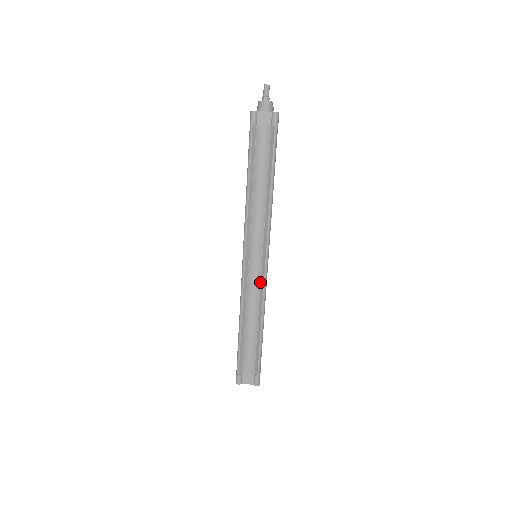
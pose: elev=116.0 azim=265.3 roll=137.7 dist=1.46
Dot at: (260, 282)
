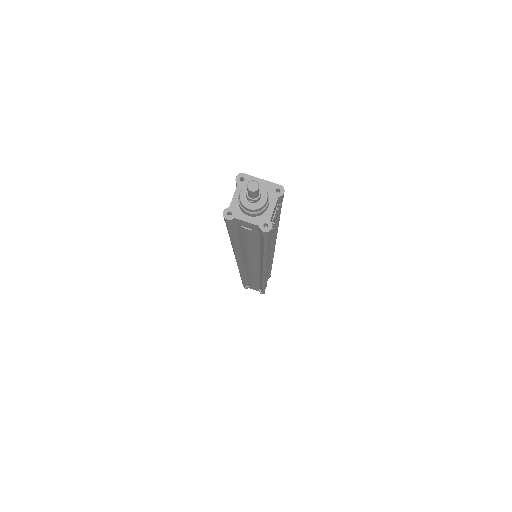
Dot at: (259, 274)
